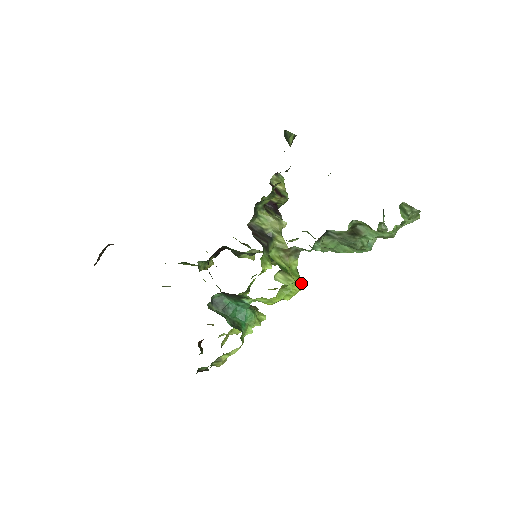
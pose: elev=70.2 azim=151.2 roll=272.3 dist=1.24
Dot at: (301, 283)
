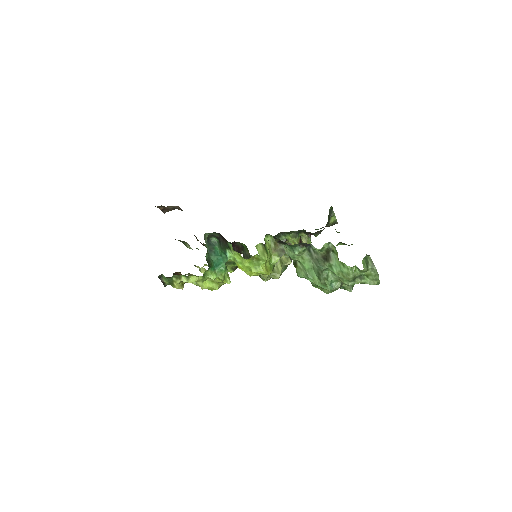
Dot at: (270, 272)
